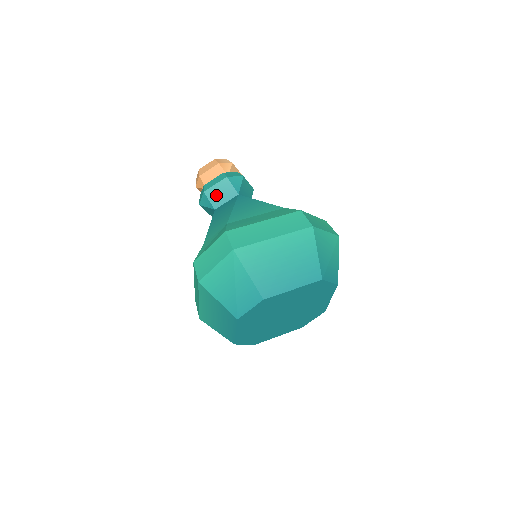
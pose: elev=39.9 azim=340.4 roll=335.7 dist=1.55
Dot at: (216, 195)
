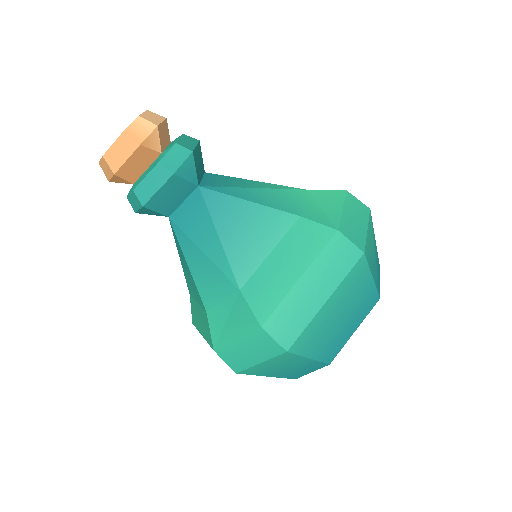
Dot at: (164, 201)
